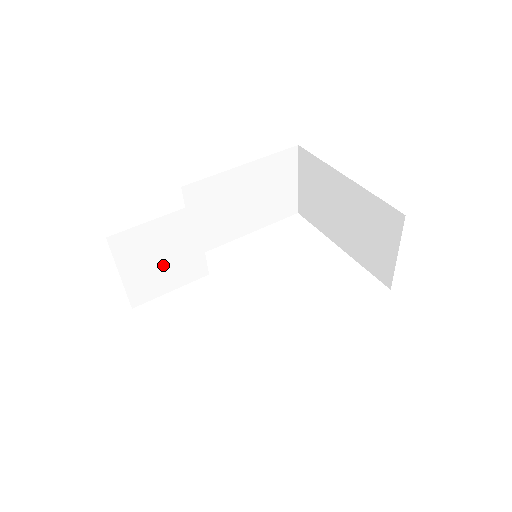
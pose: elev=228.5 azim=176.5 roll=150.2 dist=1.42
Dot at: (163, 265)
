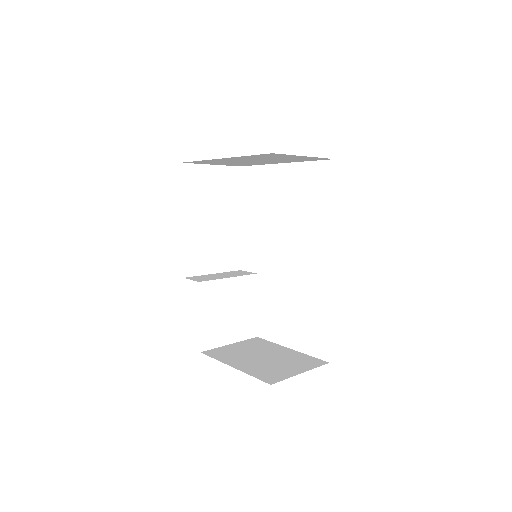
Dot at: (235, 311)
